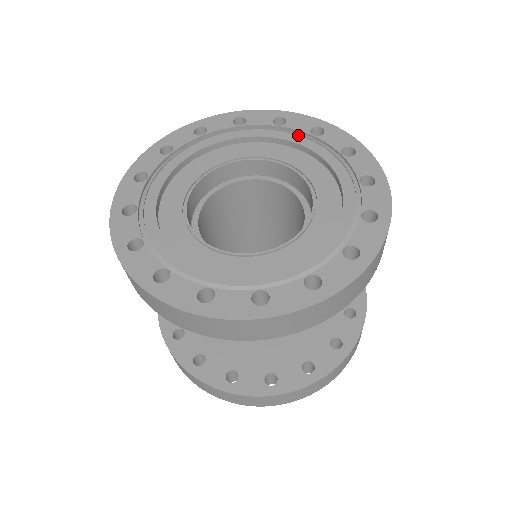
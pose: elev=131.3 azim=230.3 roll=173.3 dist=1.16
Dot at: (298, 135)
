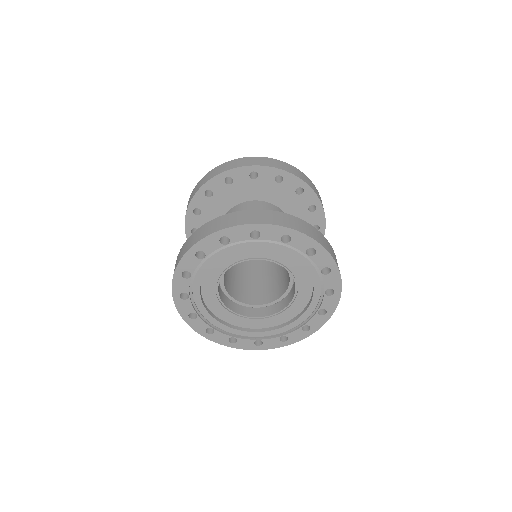
Dot at: (245, 242)
